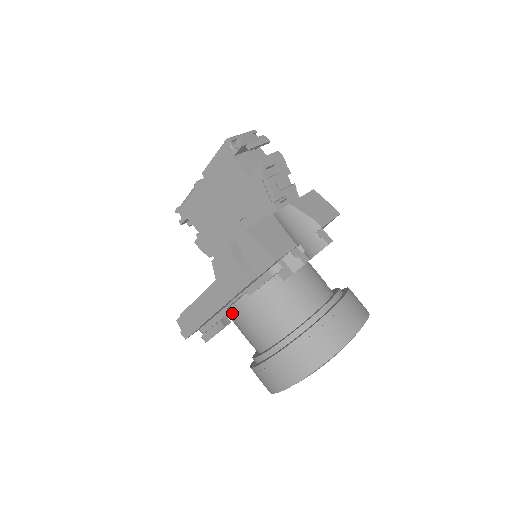
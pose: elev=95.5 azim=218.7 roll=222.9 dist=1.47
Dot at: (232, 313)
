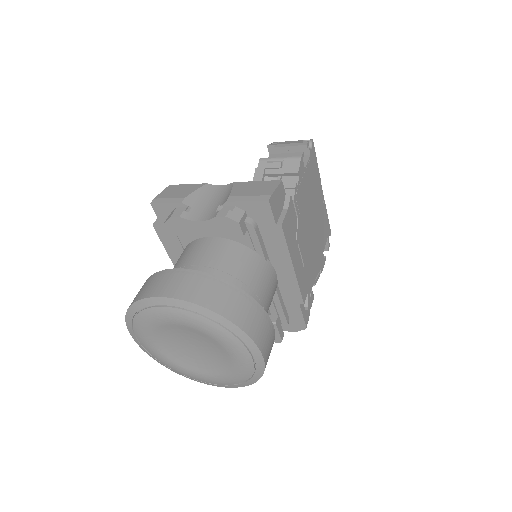
Dot at: occluded
